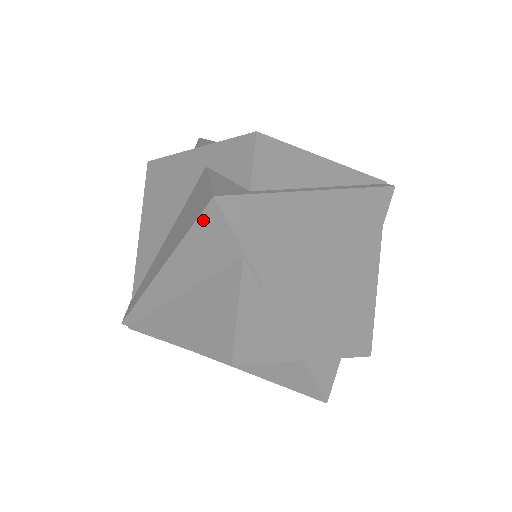
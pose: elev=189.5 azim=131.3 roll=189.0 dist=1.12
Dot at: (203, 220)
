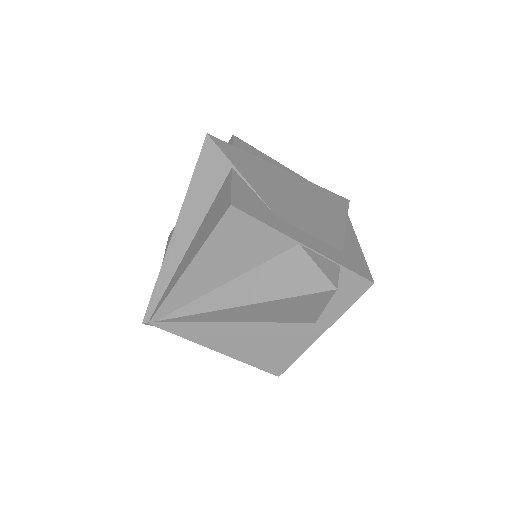
Dot at: (202, 156)
